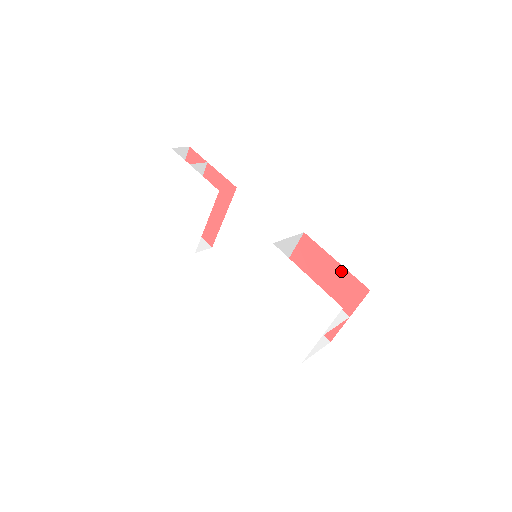
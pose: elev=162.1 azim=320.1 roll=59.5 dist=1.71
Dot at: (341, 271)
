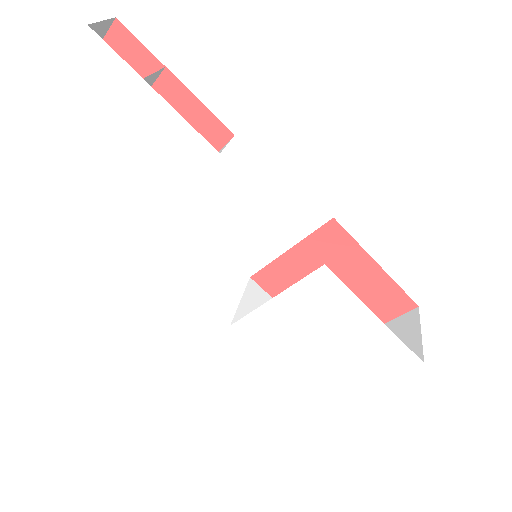
Dot at: (381, 278)
